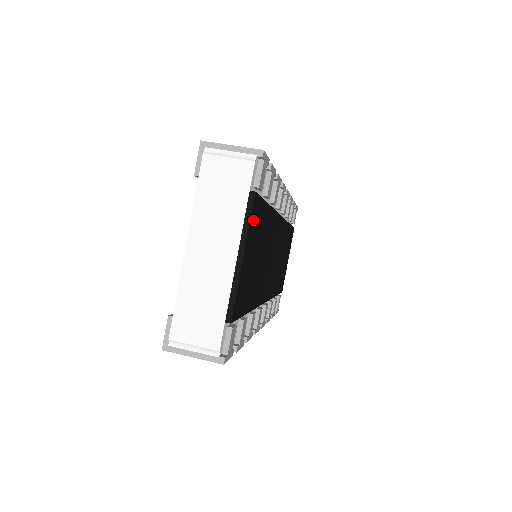
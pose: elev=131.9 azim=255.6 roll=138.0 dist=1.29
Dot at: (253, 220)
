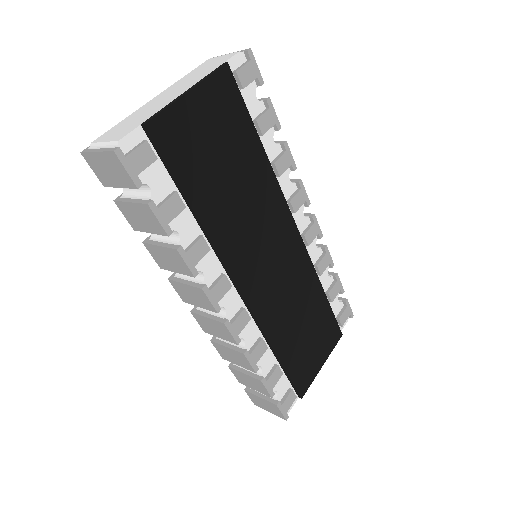
Dot at: (219, 88)
